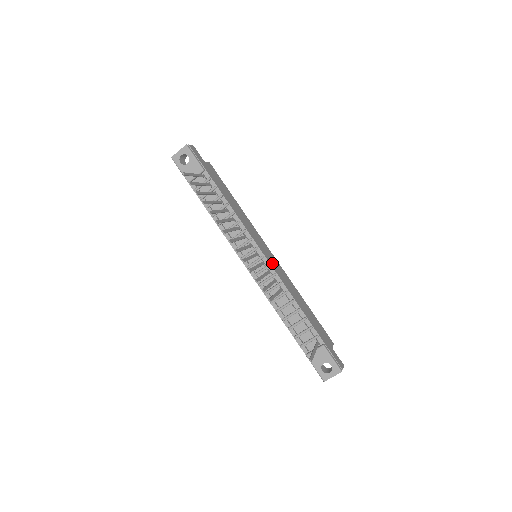
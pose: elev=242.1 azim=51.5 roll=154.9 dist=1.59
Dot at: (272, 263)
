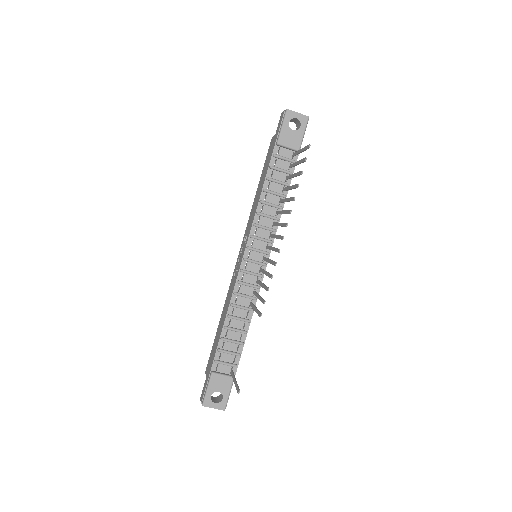
Dot at: occluded
